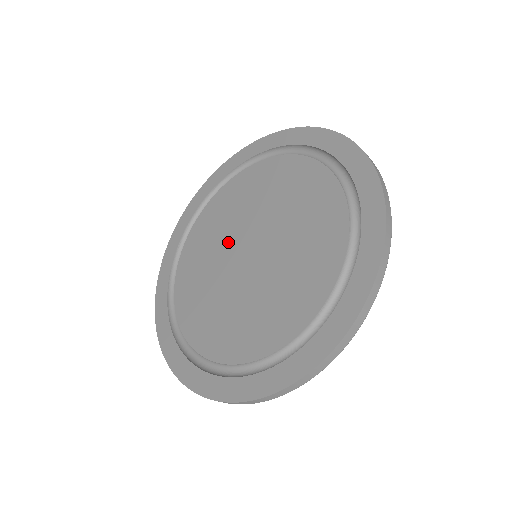
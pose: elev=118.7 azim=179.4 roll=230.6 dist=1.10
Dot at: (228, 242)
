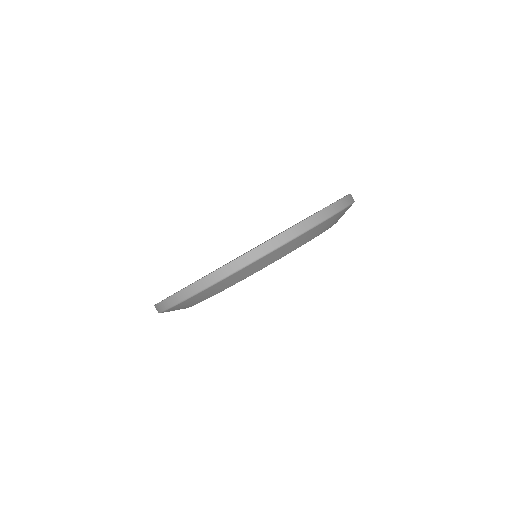
Dot at: occluded
